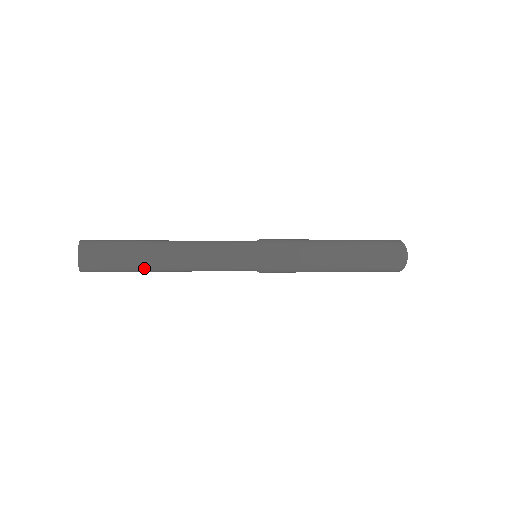
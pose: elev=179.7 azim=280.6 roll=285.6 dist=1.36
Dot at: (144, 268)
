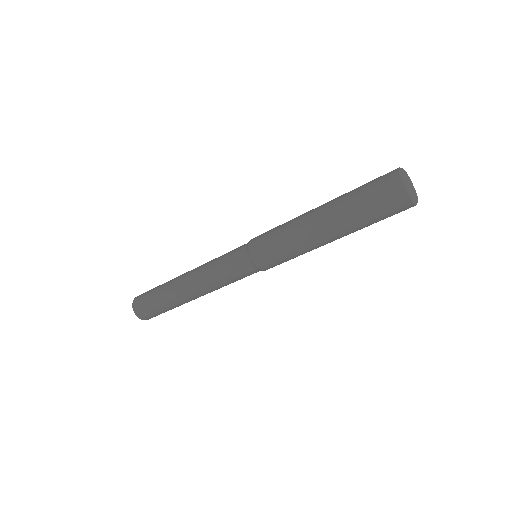
Dot at: (172, 299)
